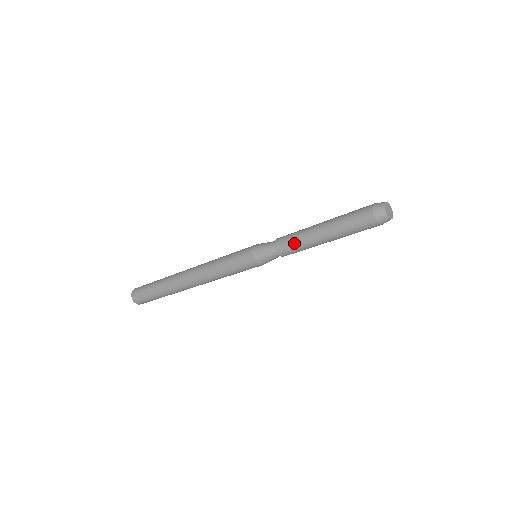
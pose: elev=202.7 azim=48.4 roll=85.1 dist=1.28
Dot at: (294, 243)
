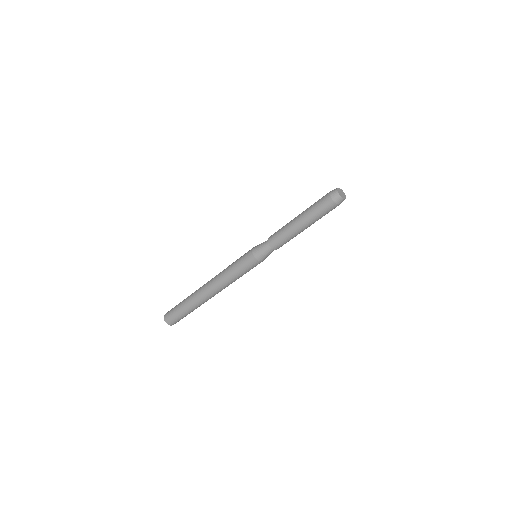
Dot at: (283, 238)
